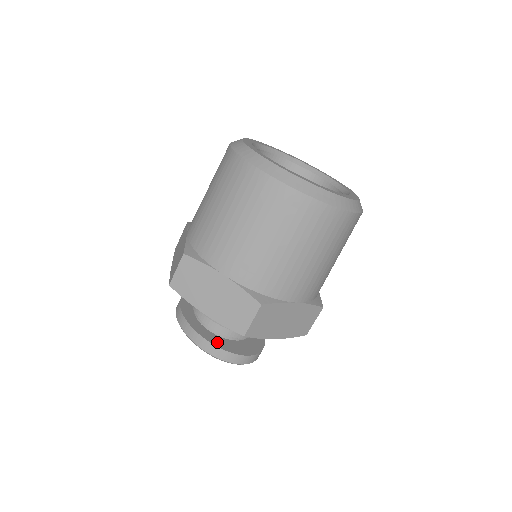
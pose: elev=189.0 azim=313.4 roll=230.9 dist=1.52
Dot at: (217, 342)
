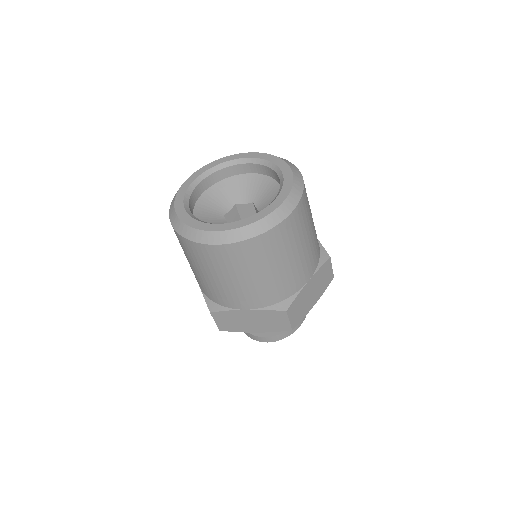
Dot at: occluded
